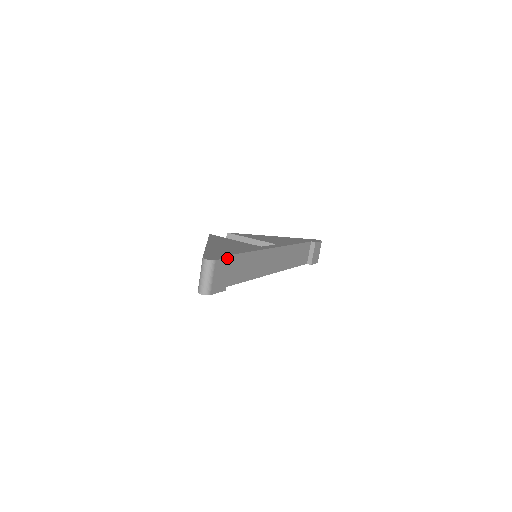
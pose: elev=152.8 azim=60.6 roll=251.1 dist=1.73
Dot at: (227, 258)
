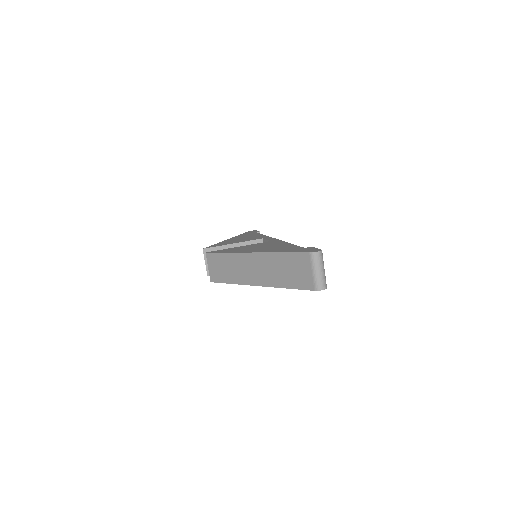
Dot at: (313, 247)
